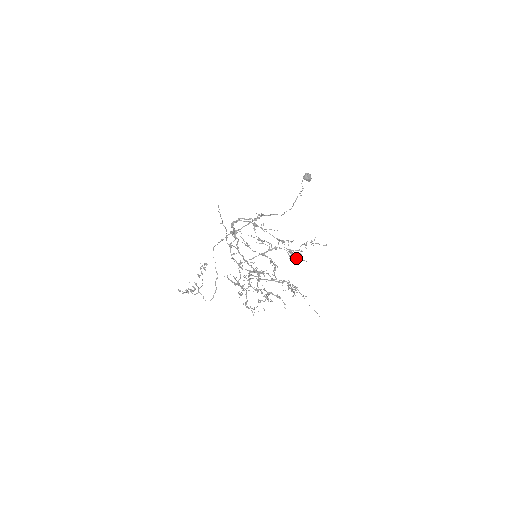
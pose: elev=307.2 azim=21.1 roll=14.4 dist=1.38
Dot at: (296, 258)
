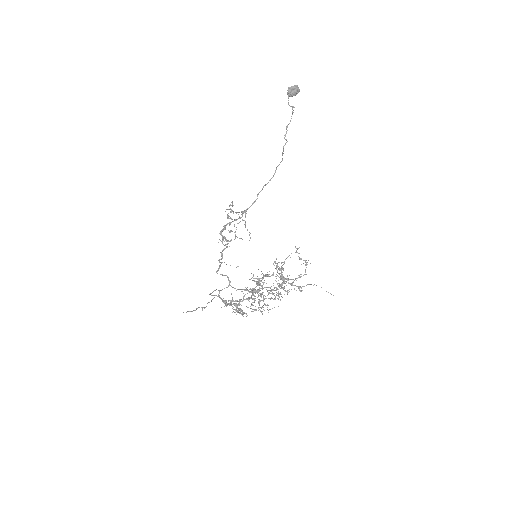
Dot at: occluded
